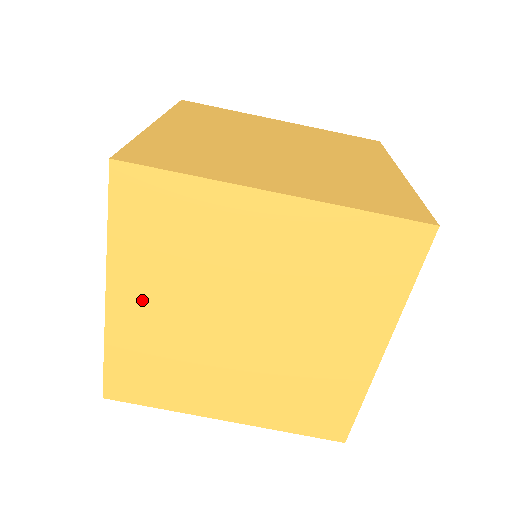
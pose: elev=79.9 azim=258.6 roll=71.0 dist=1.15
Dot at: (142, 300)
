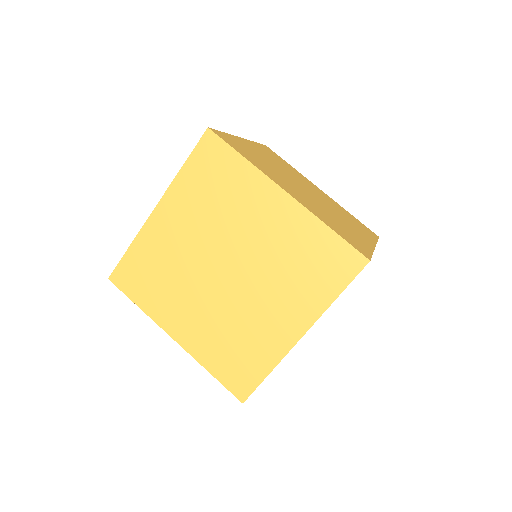
Dot at: (174, 221)
